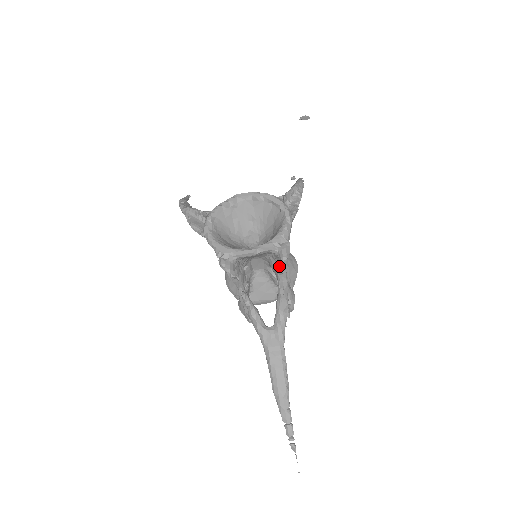
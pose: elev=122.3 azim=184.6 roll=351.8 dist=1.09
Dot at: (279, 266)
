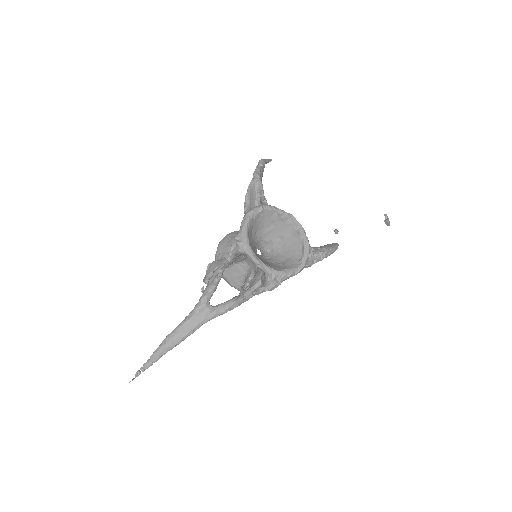
Dot at: (258, 289)
